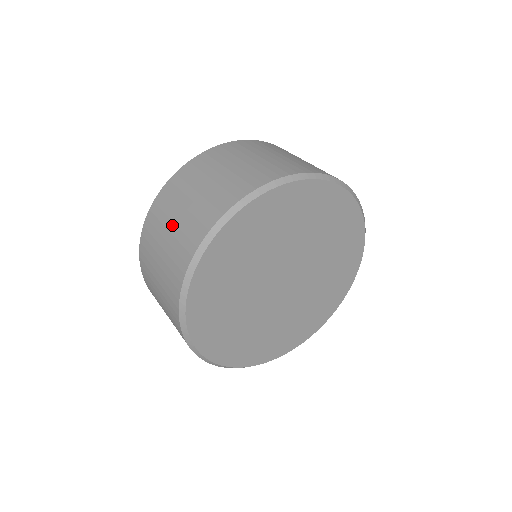
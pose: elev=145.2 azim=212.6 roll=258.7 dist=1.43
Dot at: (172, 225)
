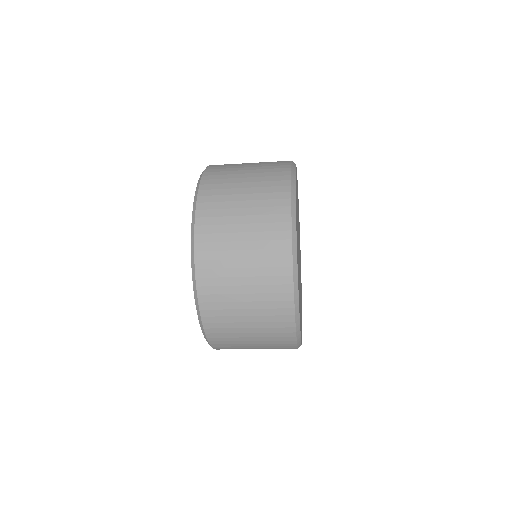
Dot at: occluded
